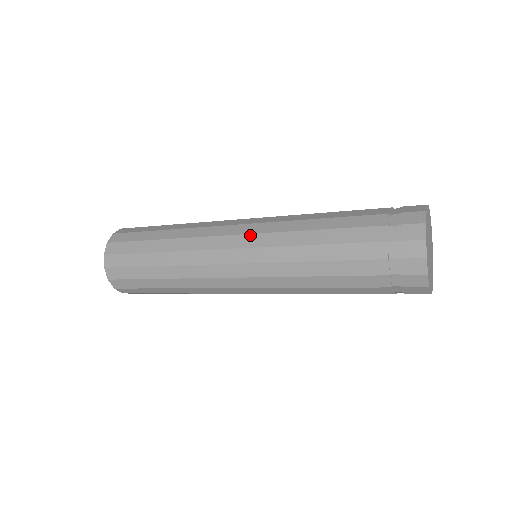
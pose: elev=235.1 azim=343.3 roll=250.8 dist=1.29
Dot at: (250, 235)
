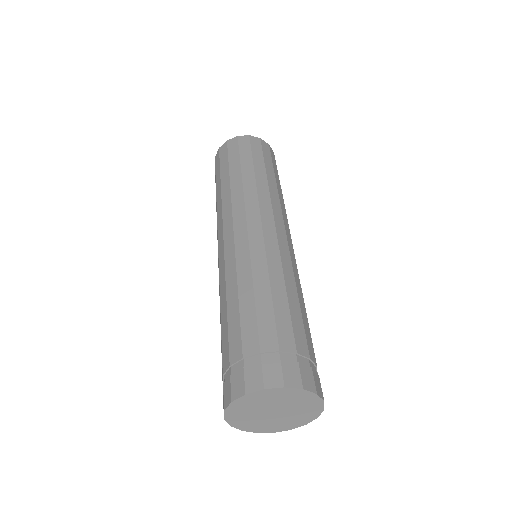
Dot at: occluded
